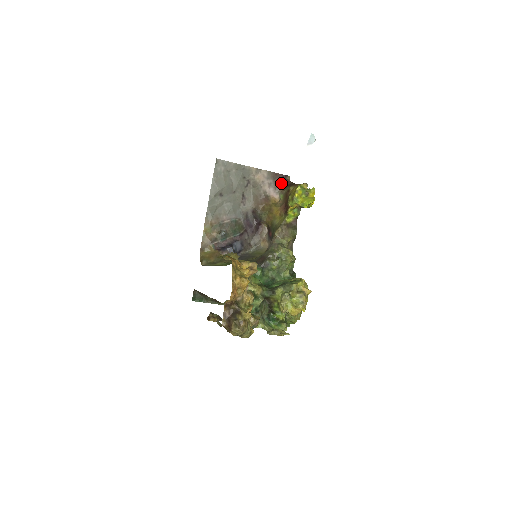
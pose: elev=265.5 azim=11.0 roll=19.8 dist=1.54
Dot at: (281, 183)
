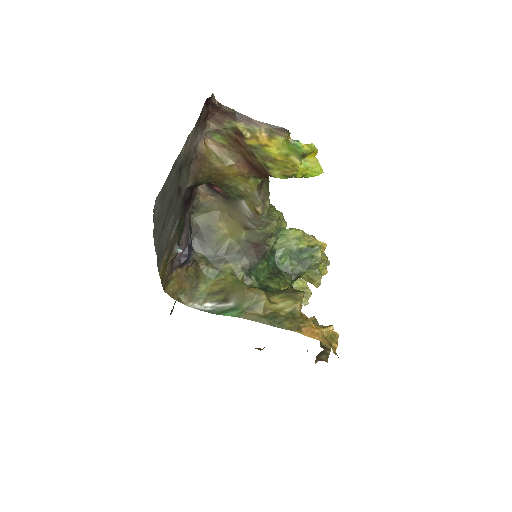
Dot at: (205, 115)
